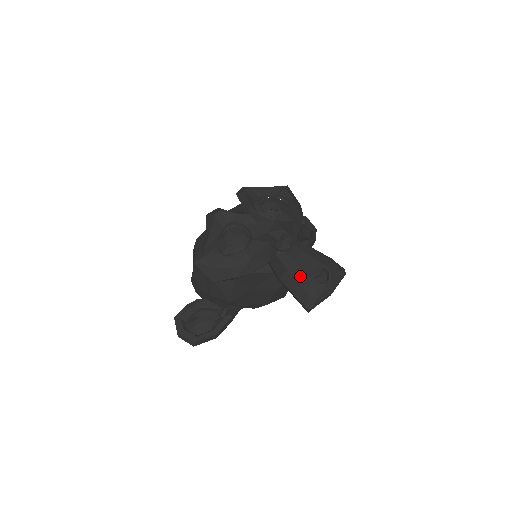
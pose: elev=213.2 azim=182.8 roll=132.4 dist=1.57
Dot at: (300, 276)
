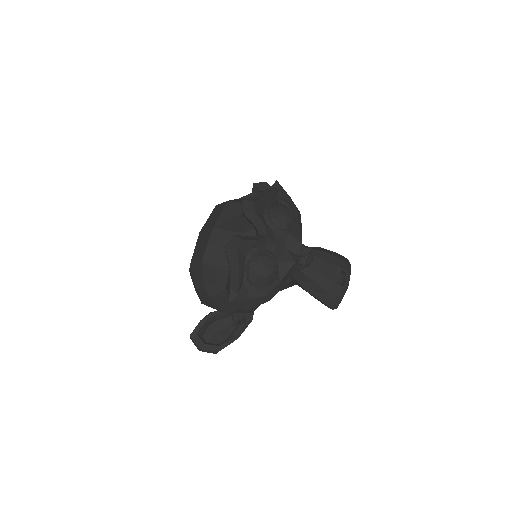
Dot at: (327, 286)
